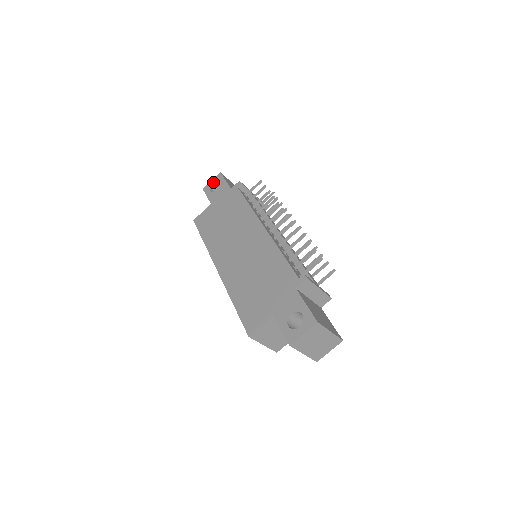
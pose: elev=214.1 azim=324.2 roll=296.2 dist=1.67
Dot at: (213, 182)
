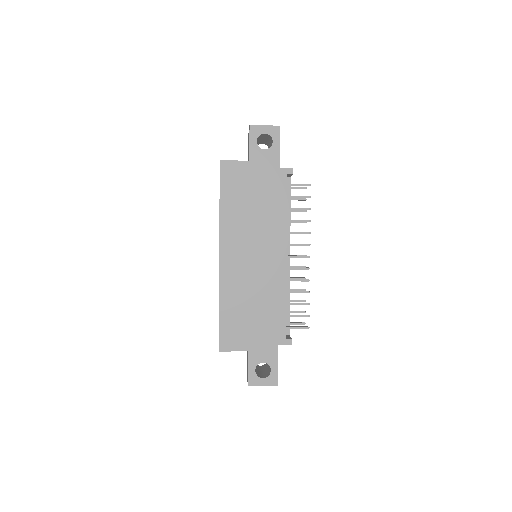
Dot at: (266, 131)
